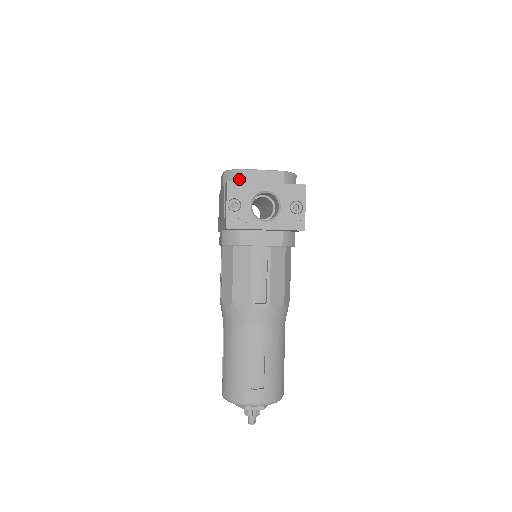
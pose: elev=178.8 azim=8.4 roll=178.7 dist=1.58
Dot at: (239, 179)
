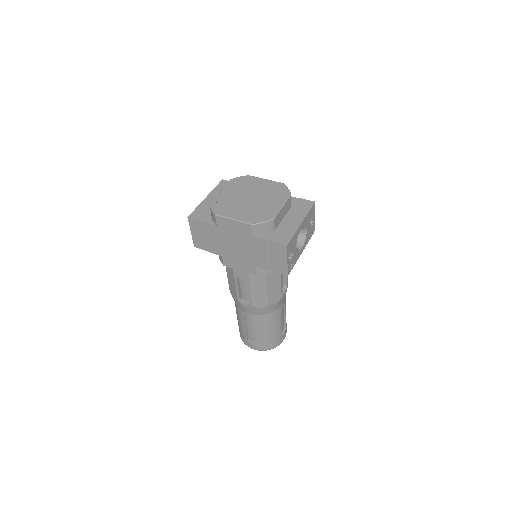
Dot at: (272, 227)
